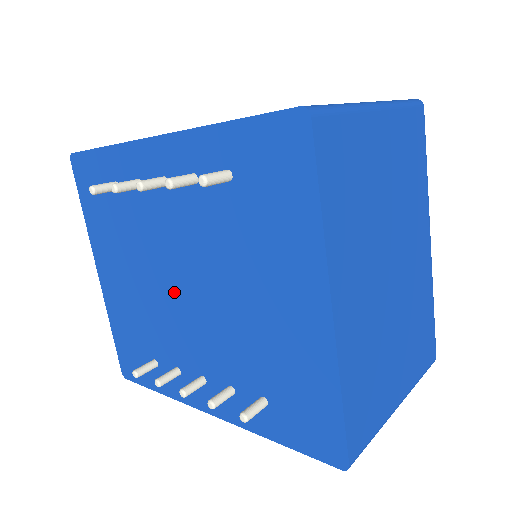
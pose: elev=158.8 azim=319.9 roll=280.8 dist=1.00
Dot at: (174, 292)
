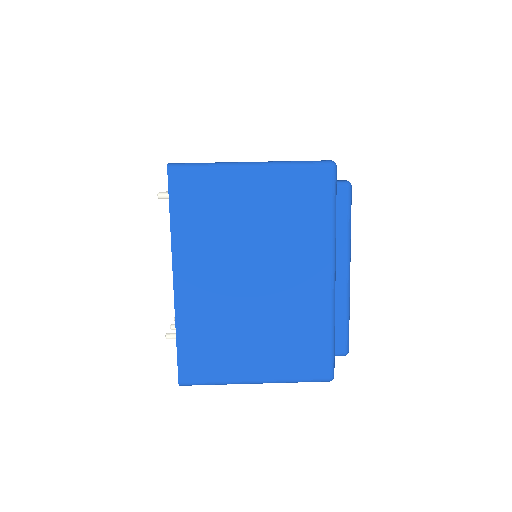
Dot at: occluded
